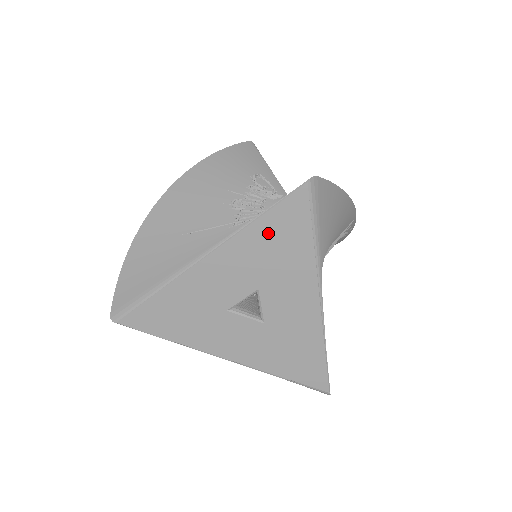
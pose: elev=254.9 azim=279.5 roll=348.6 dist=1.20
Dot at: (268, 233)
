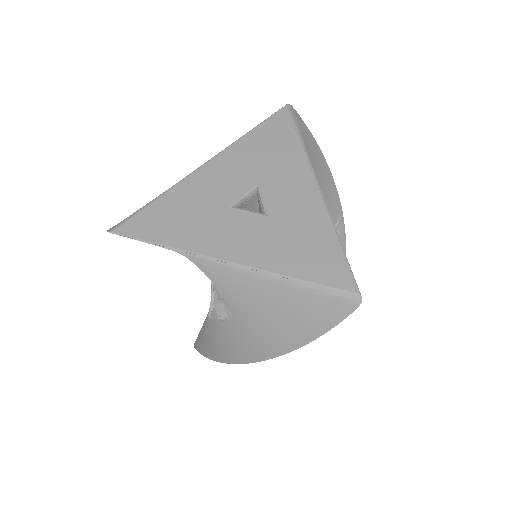
Dot at: (261, 139)
